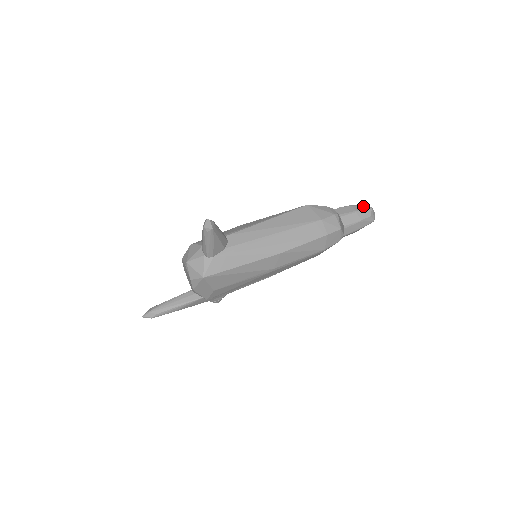
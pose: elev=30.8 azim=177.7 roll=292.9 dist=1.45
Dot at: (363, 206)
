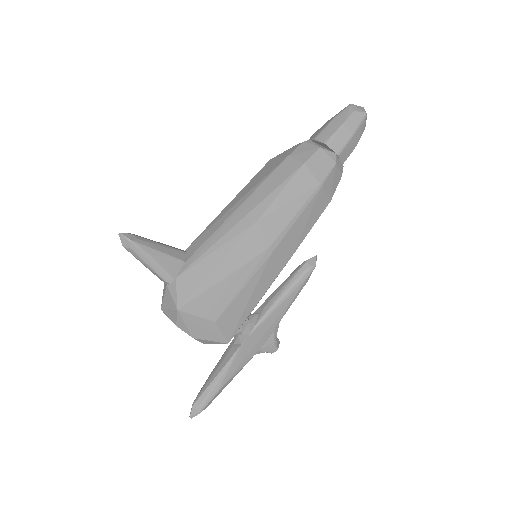
Dot at: (339, 112)
